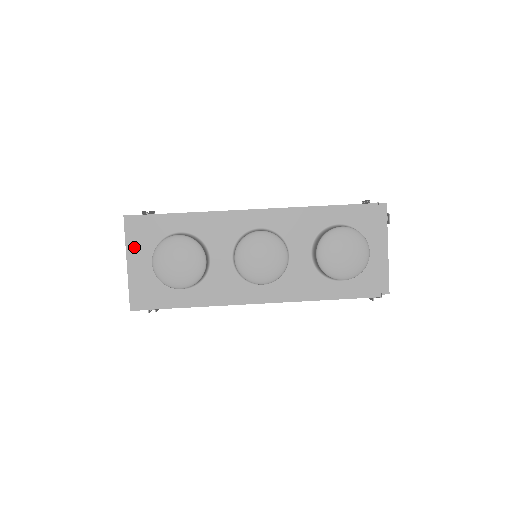
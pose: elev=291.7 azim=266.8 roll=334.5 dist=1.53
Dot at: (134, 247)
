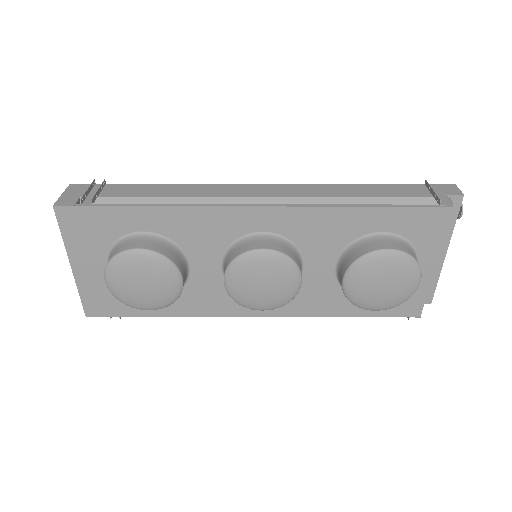
Dot at: (77, 247)
